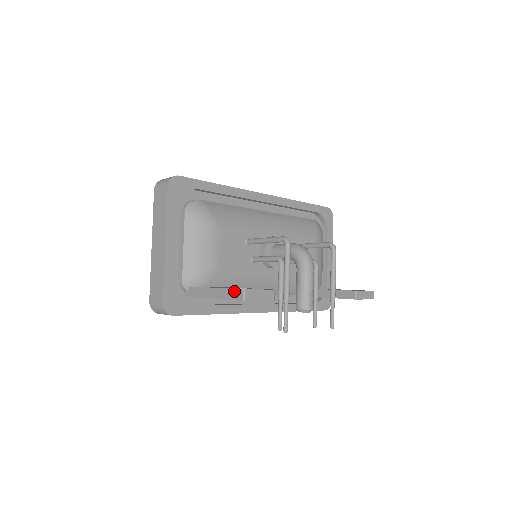
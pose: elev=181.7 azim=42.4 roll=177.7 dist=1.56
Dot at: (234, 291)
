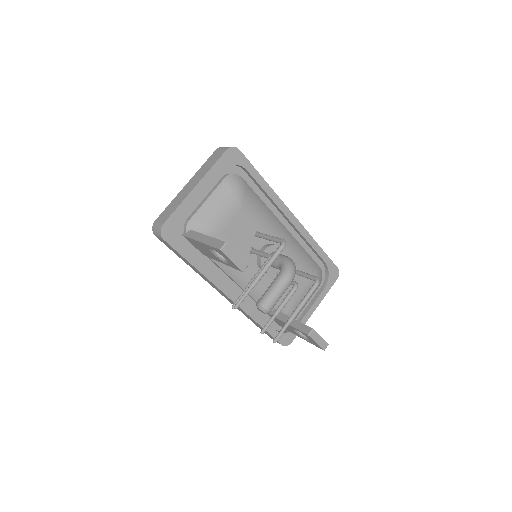
Dot at: (218, 241)
